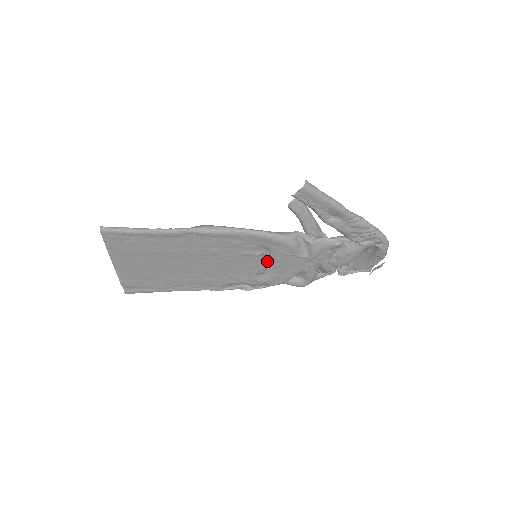
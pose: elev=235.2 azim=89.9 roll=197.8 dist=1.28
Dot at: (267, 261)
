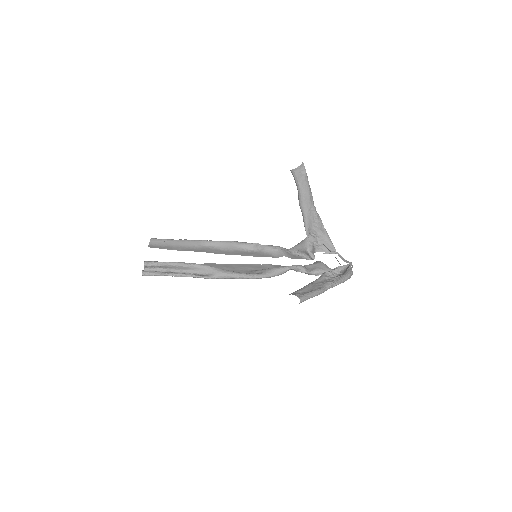
Dot at: occluded
